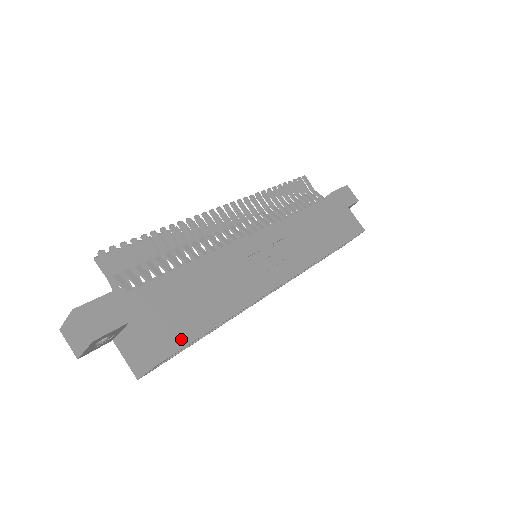
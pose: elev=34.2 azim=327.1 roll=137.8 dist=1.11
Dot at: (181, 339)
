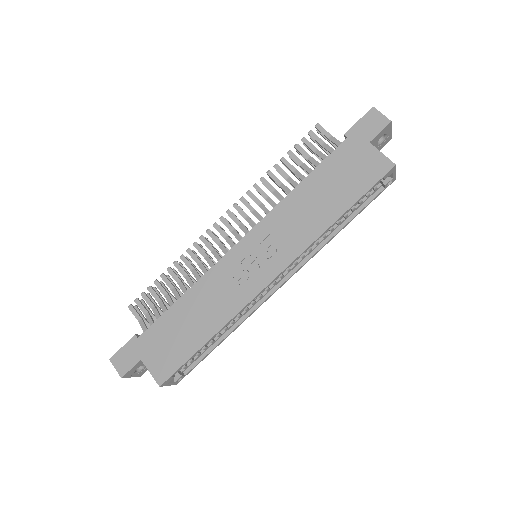
Dot at: (175, 364)
